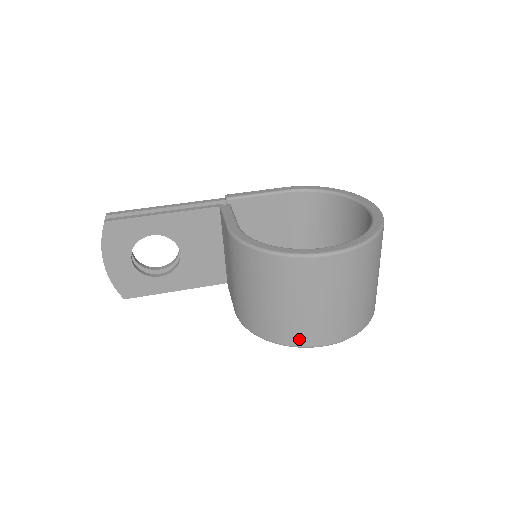
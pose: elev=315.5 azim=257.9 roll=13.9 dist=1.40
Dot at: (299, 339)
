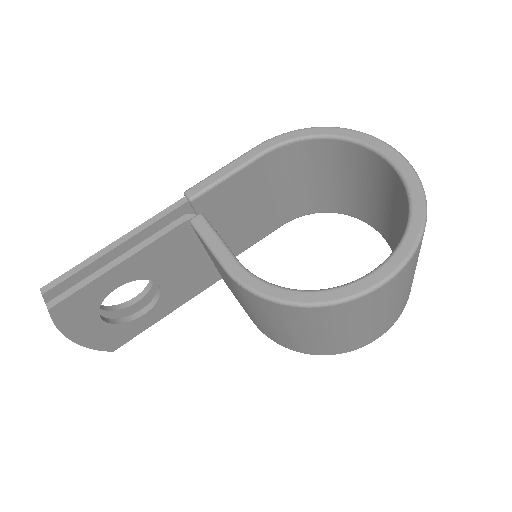
Dot at: (350, 348)
